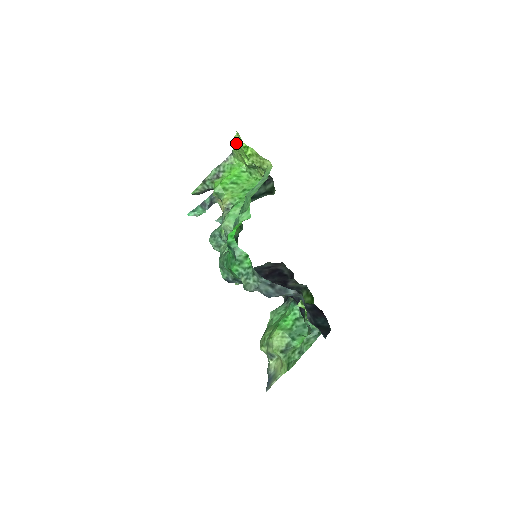
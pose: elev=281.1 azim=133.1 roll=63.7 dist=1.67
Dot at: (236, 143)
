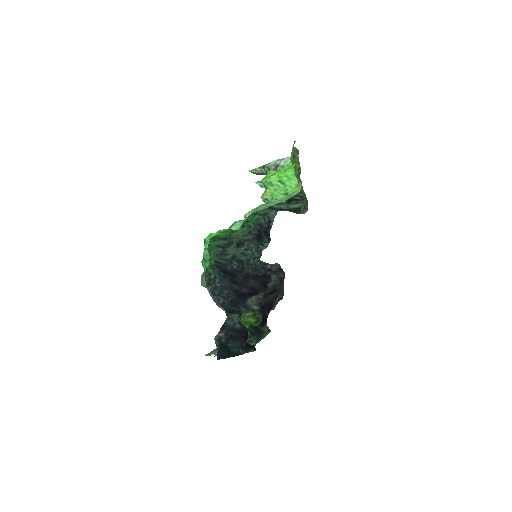
Dot at: occluded
